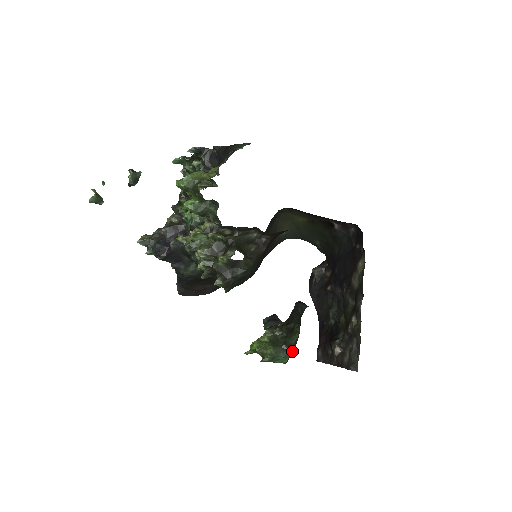
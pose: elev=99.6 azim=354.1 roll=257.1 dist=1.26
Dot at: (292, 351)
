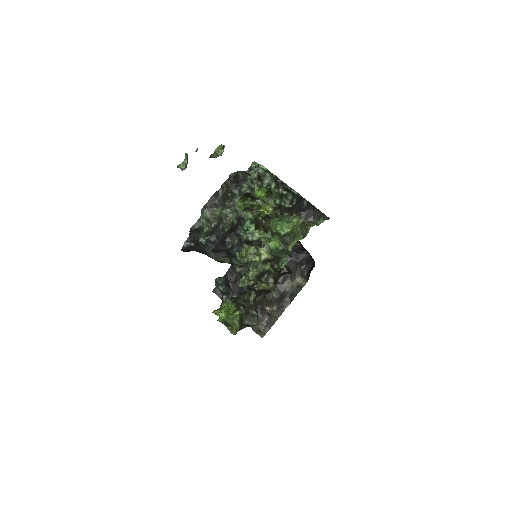
Dot at: occluded
